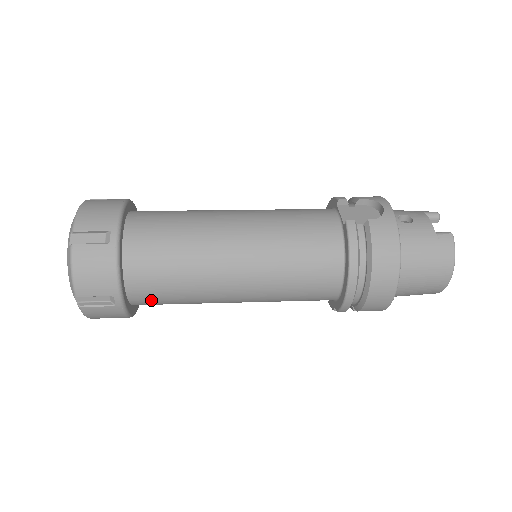
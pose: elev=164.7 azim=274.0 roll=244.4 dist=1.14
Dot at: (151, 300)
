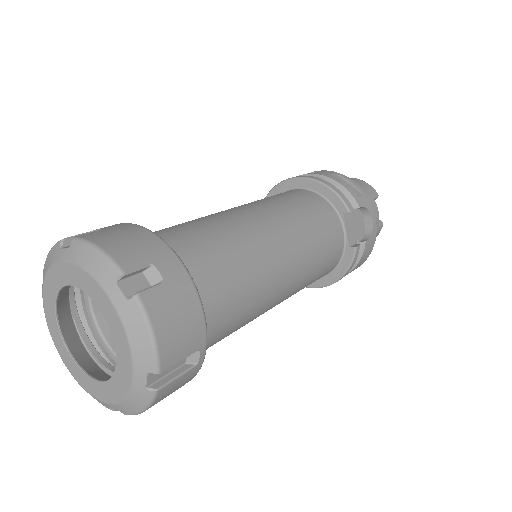
Dot at: occluded
